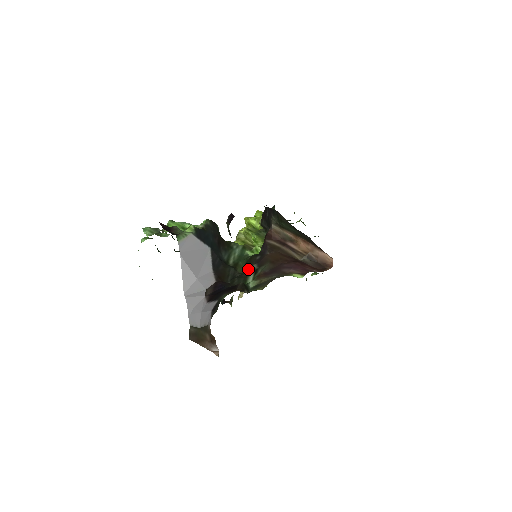
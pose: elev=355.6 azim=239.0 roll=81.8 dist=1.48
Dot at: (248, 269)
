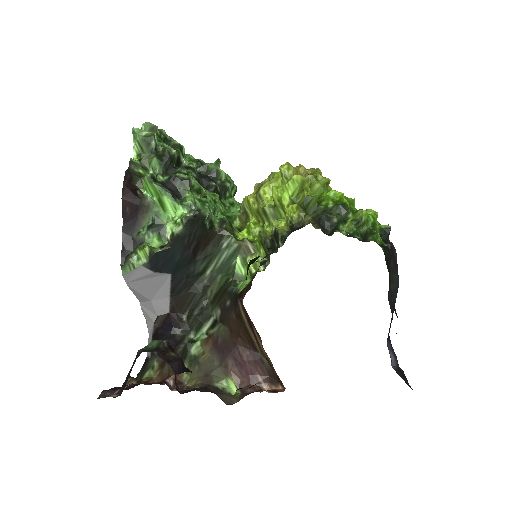
Dot at: (214, 307)
